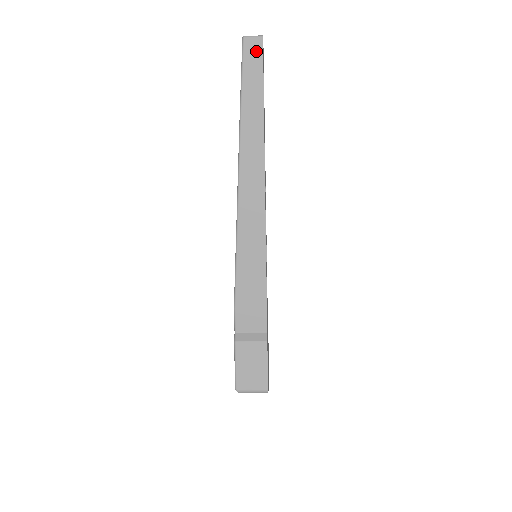
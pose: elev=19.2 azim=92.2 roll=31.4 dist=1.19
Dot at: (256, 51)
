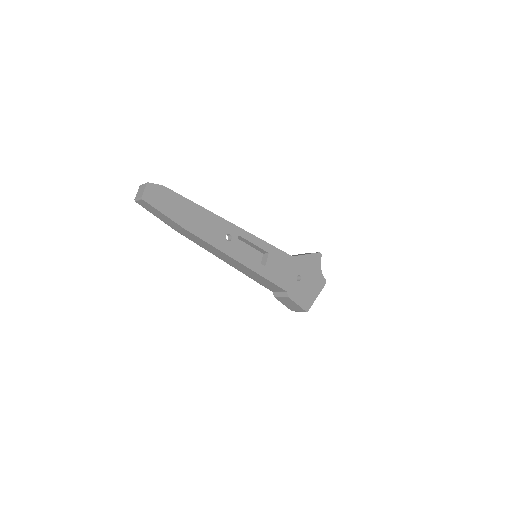
Dot at: (147, 206)
